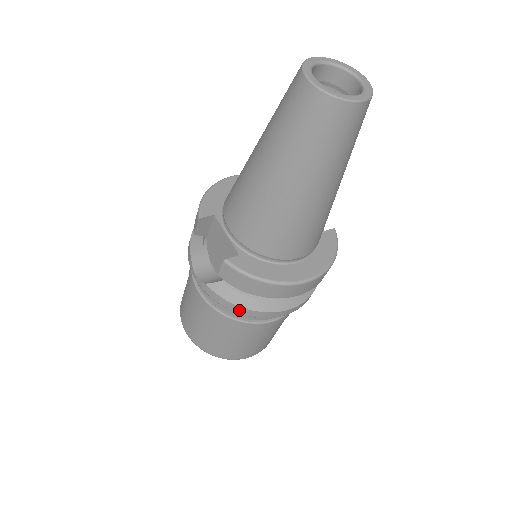
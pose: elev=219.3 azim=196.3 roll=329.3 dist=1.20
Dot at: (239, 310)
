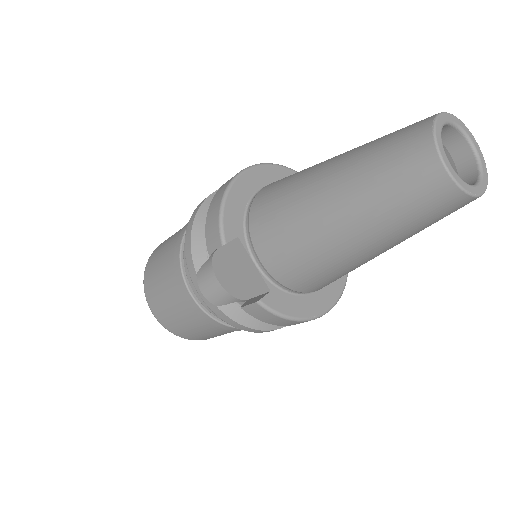
Dot at: (249, 330)
